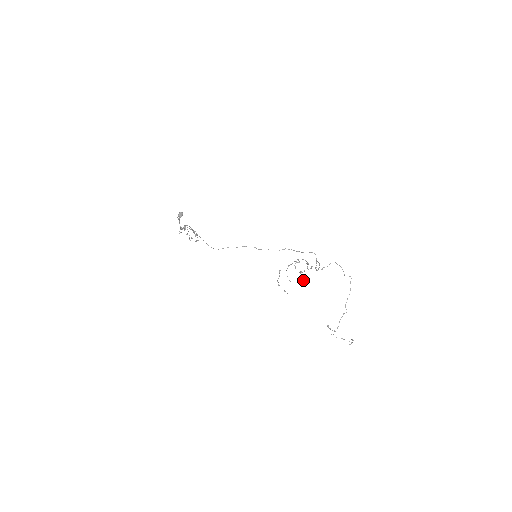
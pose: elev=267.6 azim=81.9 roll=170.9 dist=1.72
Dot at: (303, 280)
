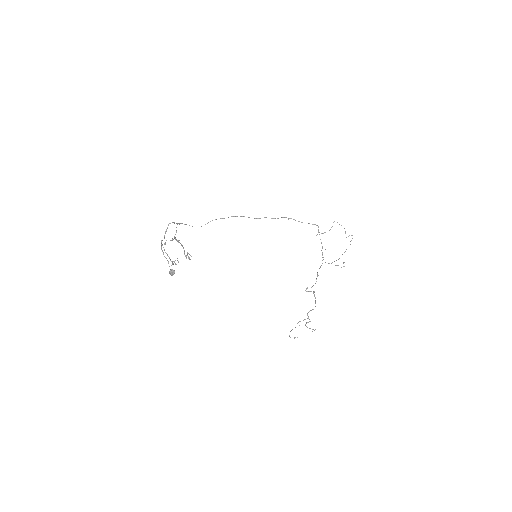
Dot at: (312, 331)
